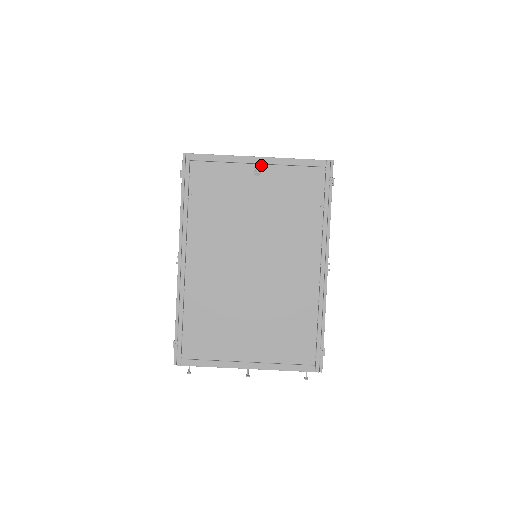
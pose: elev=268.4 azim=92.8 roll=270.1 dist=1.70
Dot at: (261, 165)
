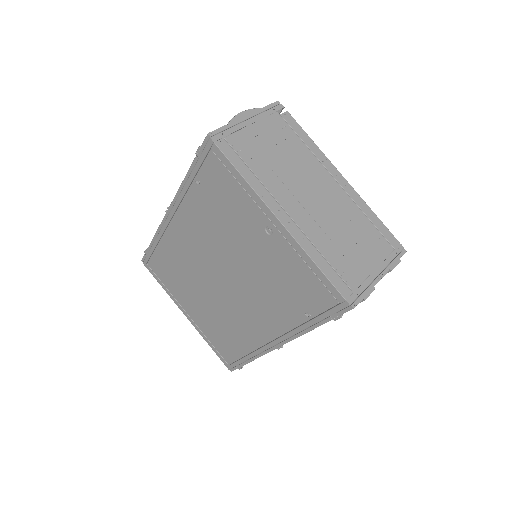
Dot at: (277, 229)
